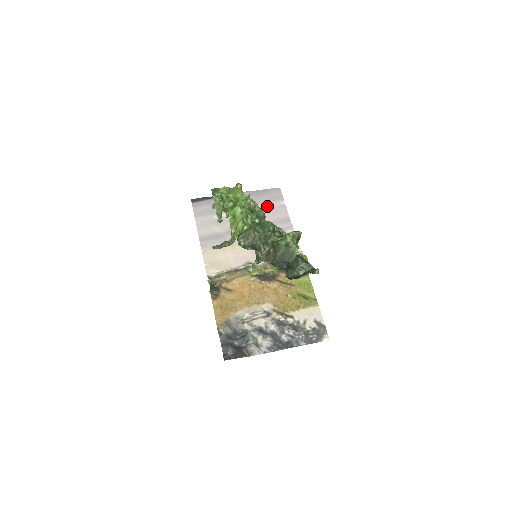
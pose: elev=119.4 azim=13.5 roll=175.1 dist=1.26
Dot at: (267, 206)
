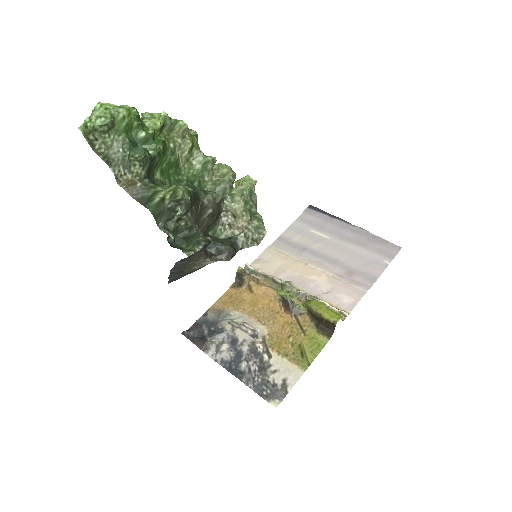
Dot at: (368, 254)
